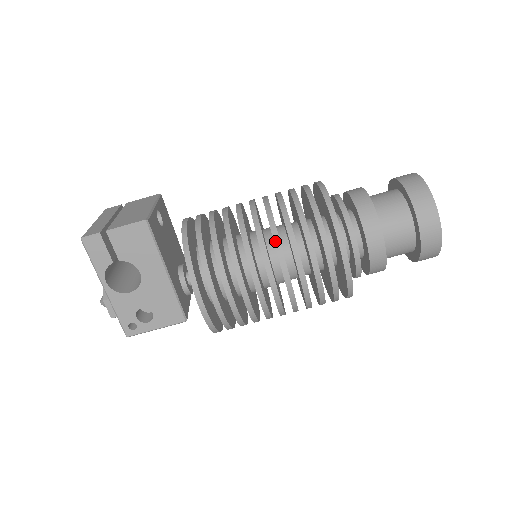
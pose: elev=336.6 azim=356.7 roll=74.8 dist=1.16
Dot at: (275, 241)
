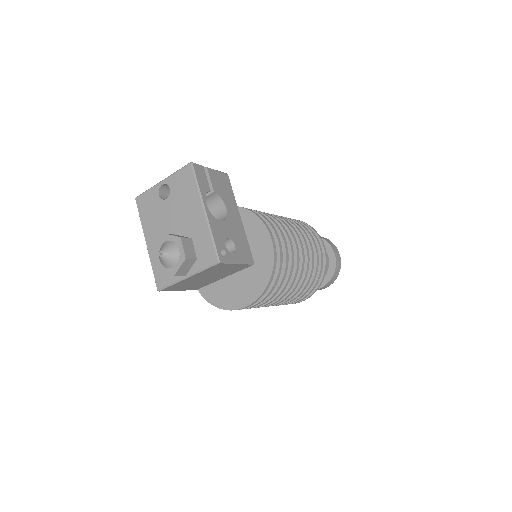
Dot at: (289, 221)
